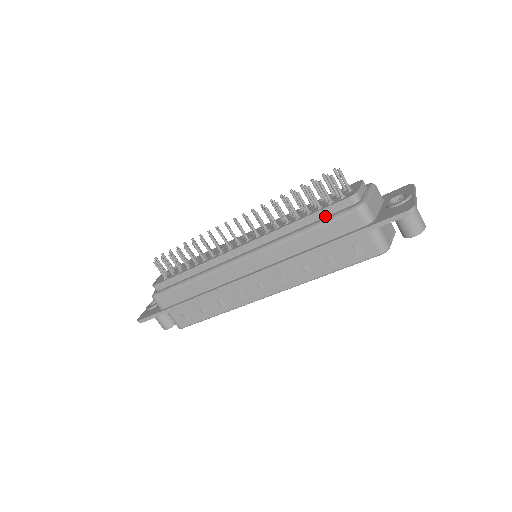
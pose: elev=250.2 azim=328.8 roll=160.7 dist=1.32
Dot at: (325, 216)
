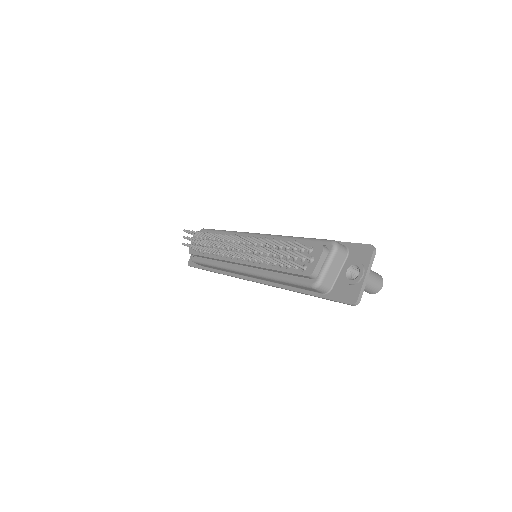
Dot at: (293, 275)
